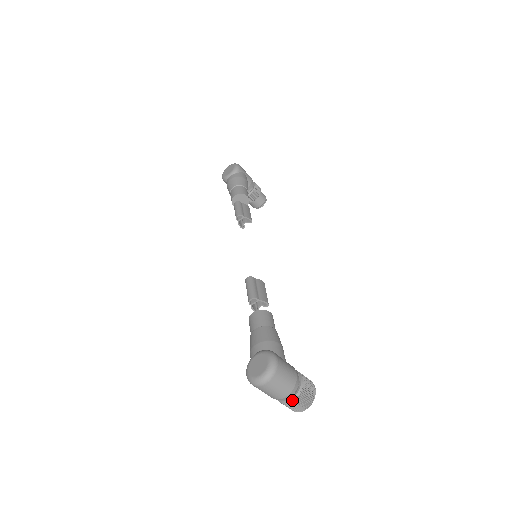
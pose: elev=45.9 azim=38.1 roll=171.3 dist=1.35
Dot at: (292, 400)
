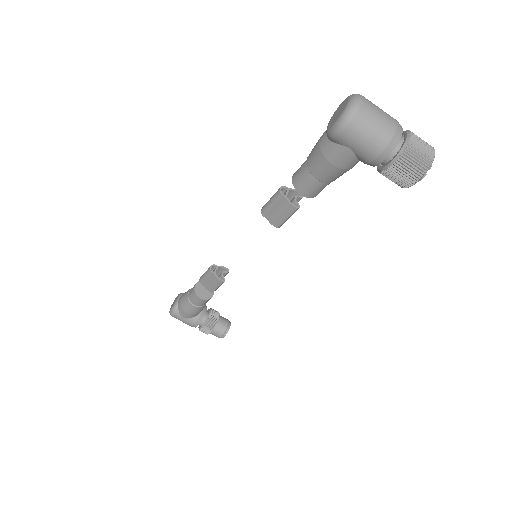
Dot at: (408, 135)
